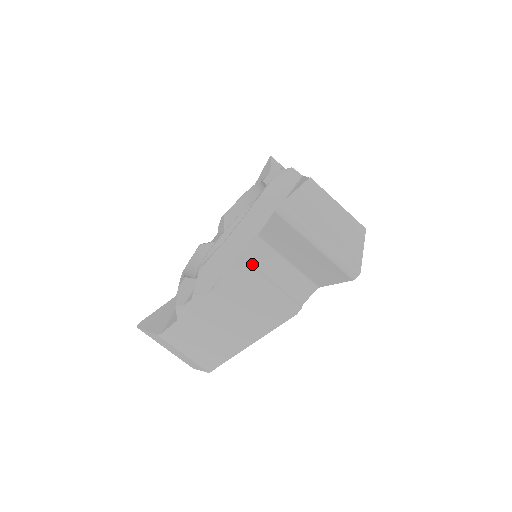
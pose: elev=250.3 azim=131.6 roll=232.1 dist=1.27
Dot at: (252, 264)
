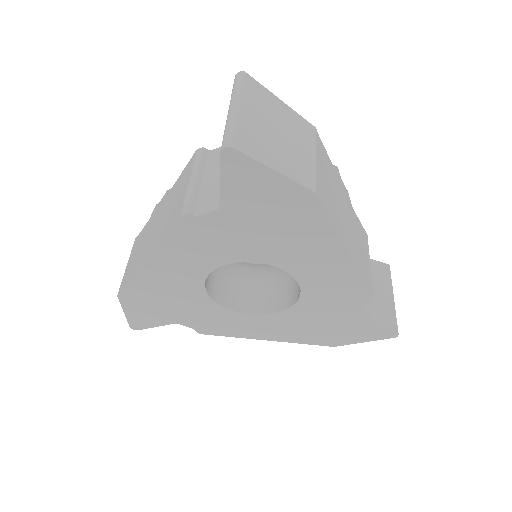
Dot at: (206, 160)
